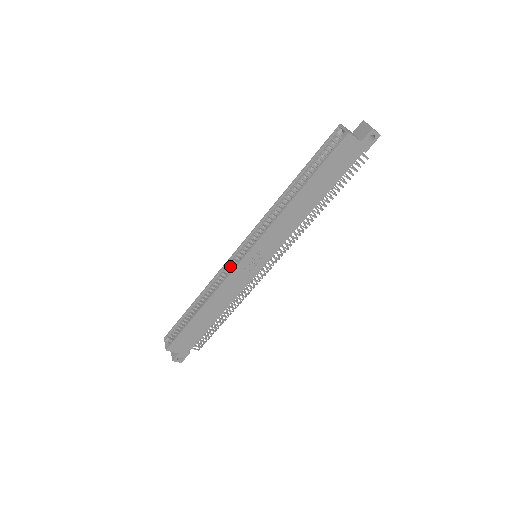
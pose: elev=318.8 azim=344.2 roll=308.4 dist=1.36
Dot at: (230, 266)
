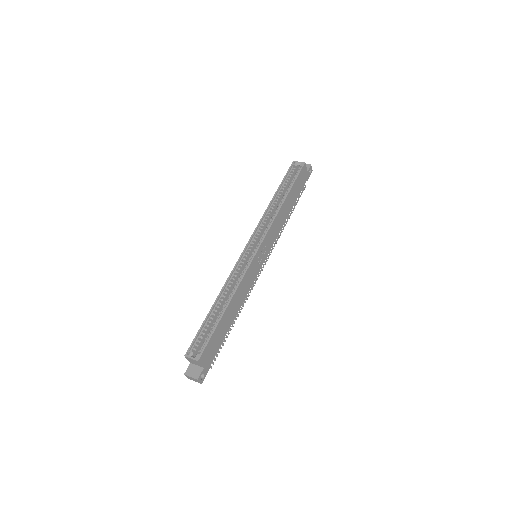
Dot at: (240, 266)
